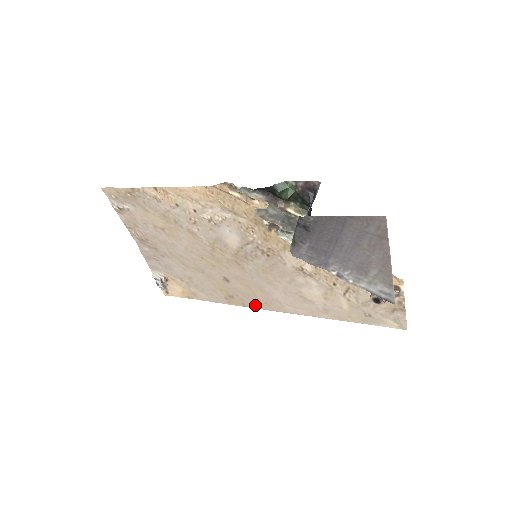
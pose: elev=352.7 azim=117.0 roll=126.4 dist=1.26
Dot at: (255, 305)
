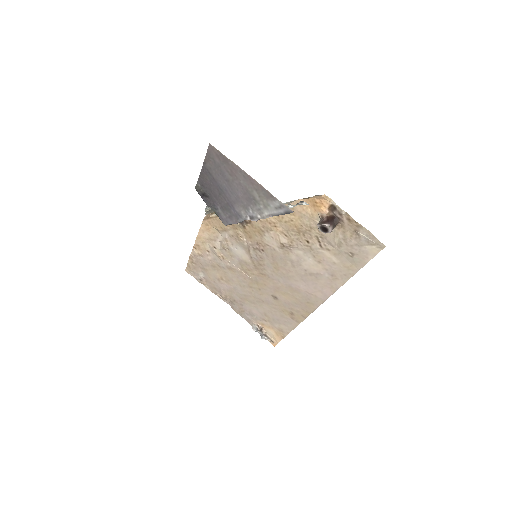
Dot at: (307, 311)
